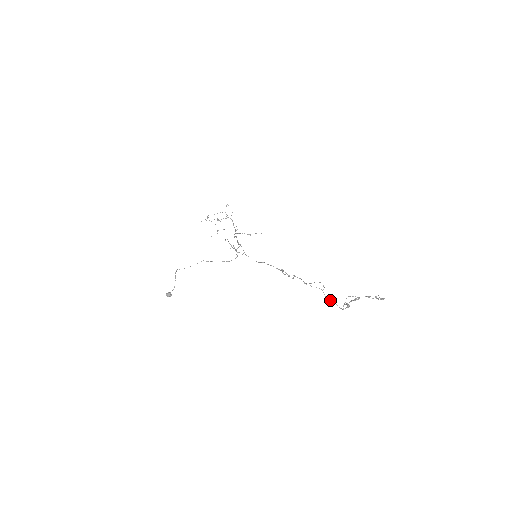
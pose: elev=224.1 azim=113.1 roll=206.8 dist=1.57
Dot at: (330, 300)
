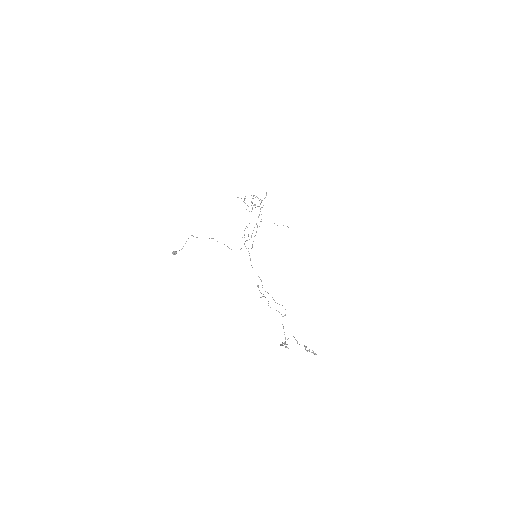
Dot at: (283, 327)
